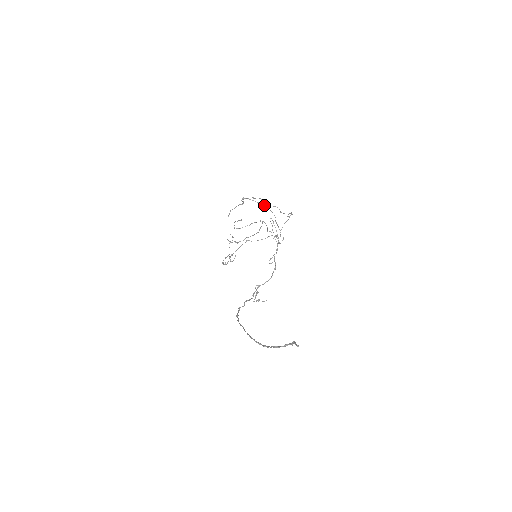
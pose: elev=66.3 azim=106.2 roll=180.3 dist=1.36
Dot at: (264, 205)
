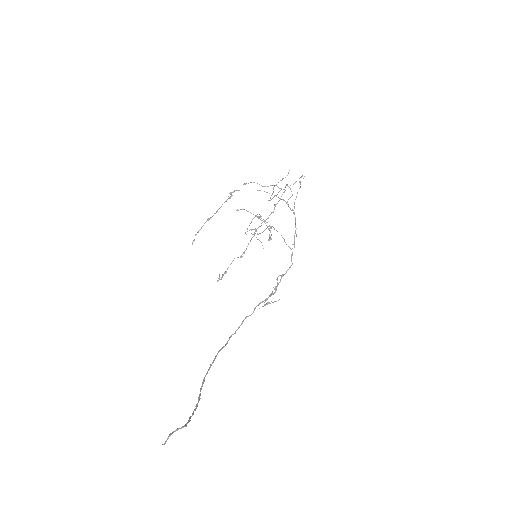
Dot at: occluded
